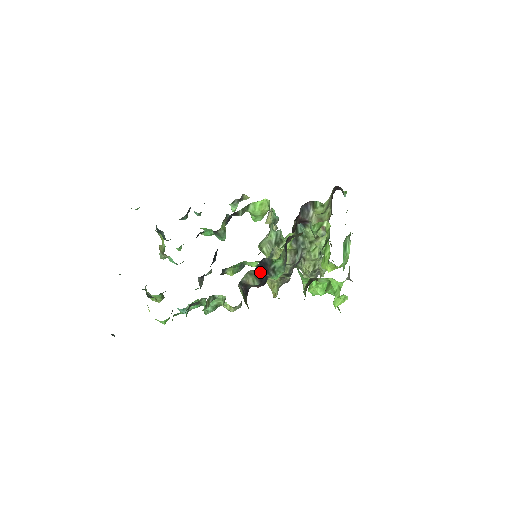
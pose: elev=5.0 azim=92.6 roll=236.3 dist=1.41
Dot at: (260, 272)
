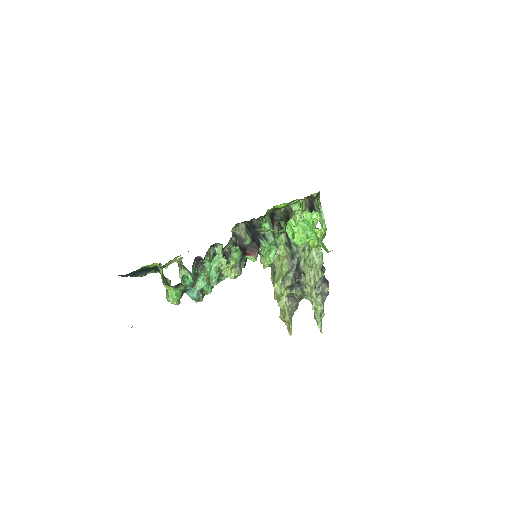
Dot at: (251, 232)
